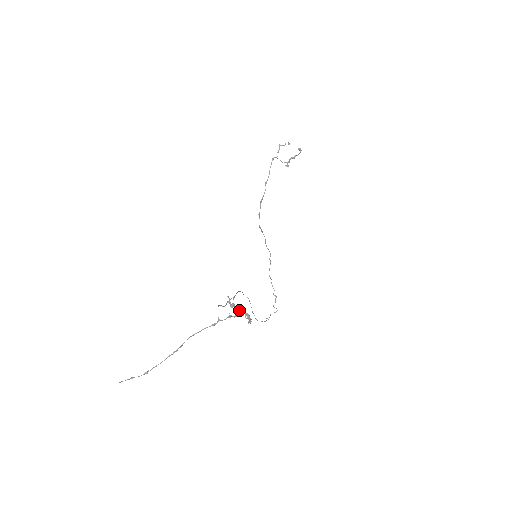
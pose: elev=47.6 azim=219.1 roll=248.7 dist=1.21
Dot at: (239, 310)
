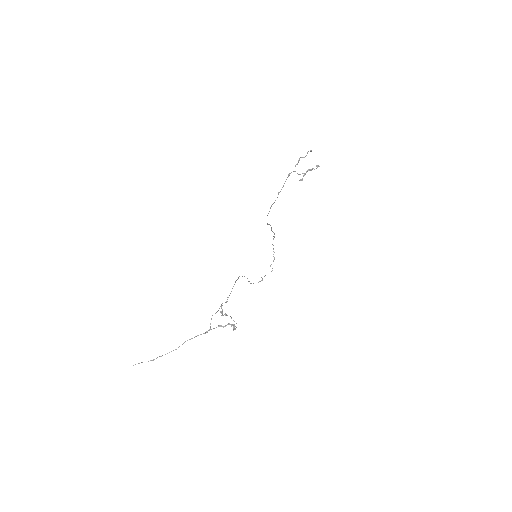
Dot at: occluded
